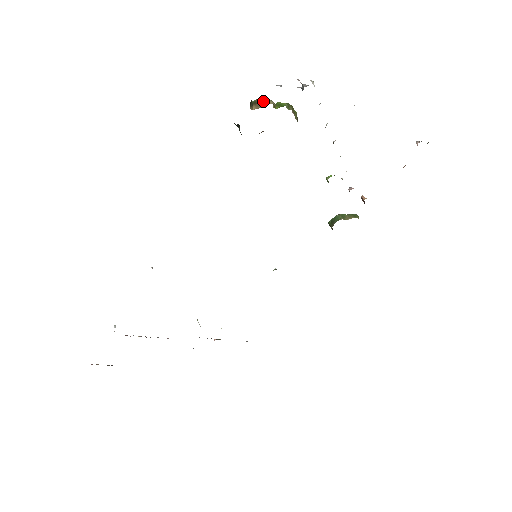
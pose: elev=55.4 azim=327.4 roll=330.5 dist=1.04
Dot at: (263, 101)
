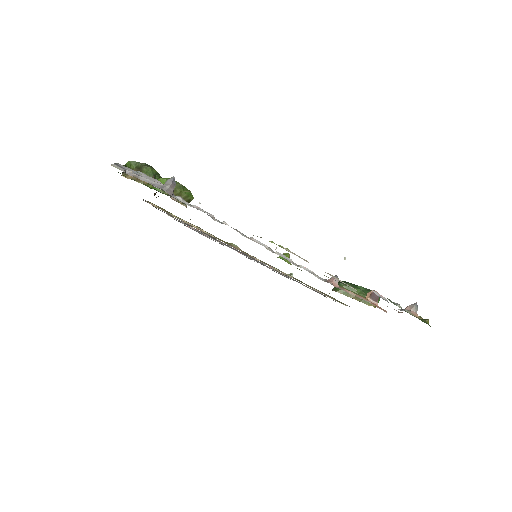
Dot at: occluded
